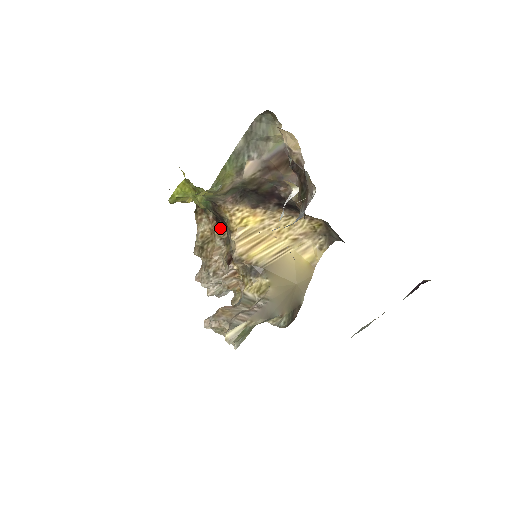
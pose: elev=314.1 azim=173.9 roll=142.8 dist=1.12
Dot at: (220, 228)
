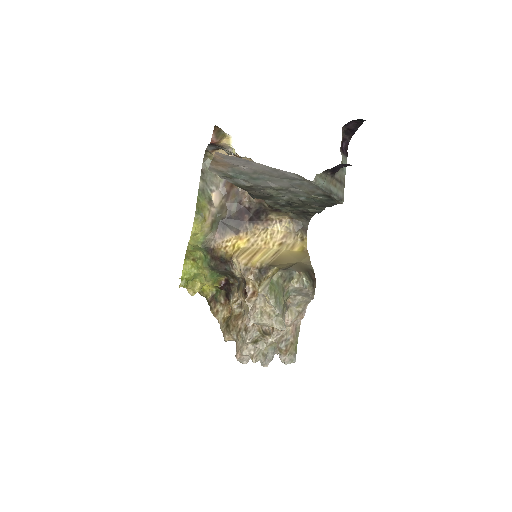
Dot at: (232, 298)
